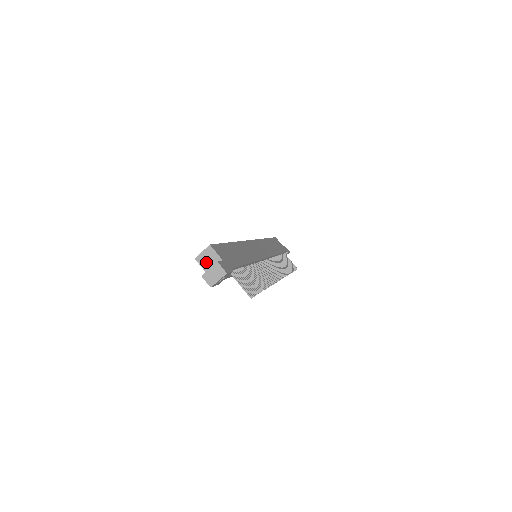
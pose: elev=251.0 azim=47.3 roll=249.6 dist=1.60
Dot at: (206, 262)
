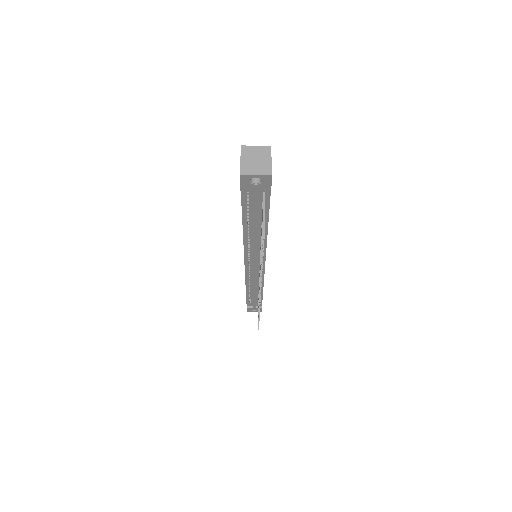
Dot at: occluded
